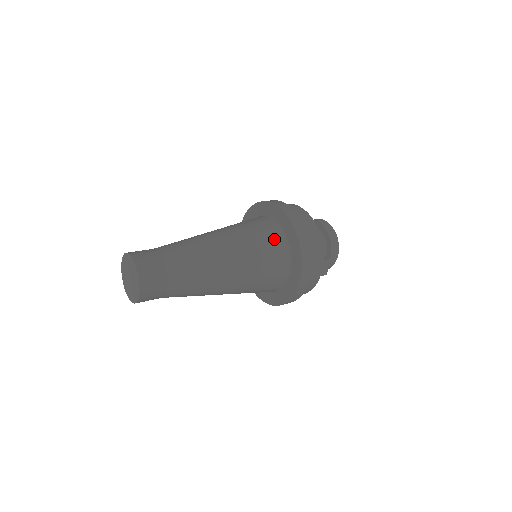
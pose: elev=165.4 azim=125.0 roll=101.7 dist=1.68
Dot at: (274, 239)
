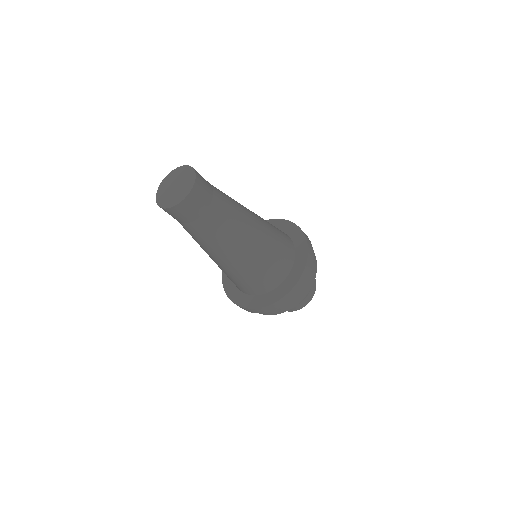
Dot at: occluded
